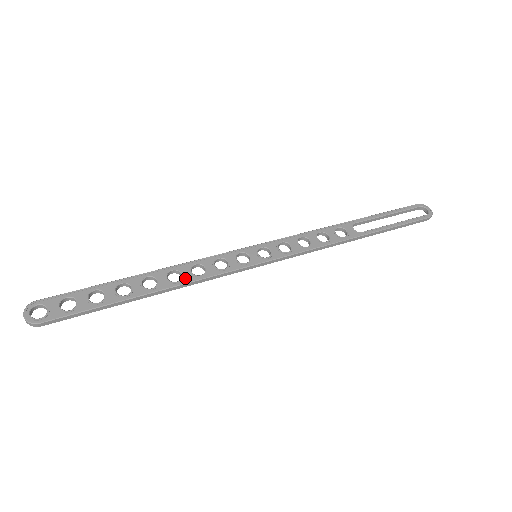
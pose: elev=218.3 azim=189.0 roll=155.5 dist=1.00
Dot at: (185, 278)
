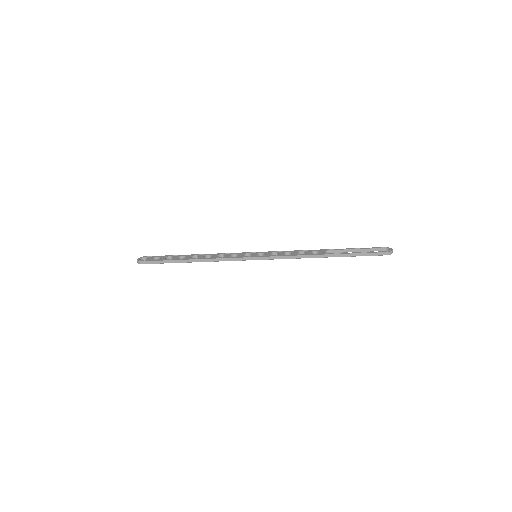
Dot at: (212, 257)
